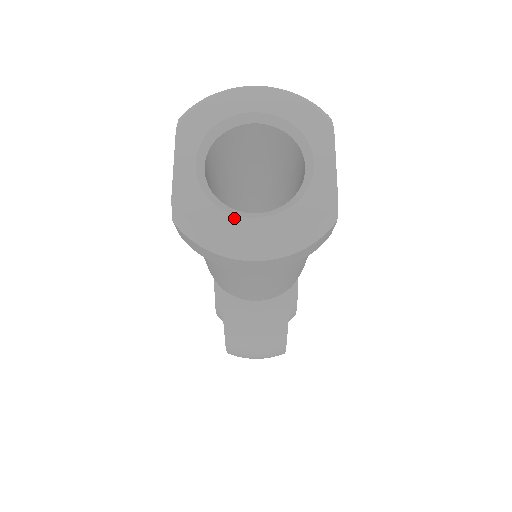
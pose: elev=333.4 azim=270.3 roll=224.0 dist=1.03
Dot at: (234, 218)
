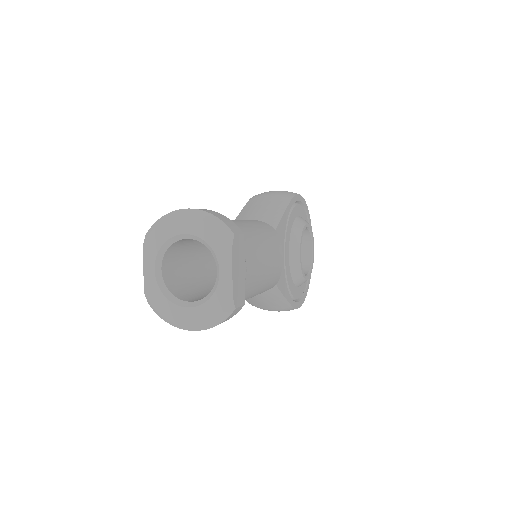
Dot at: (176, 307)
